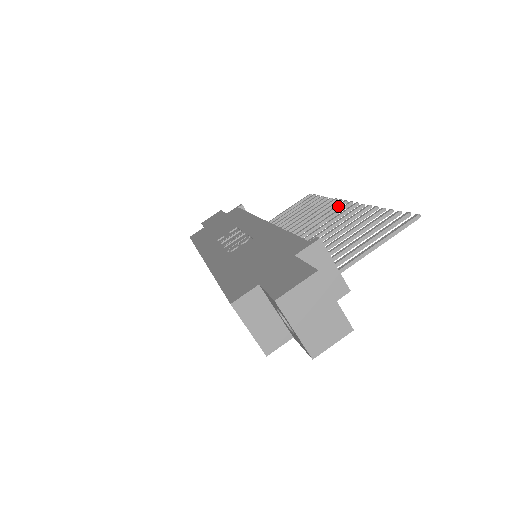
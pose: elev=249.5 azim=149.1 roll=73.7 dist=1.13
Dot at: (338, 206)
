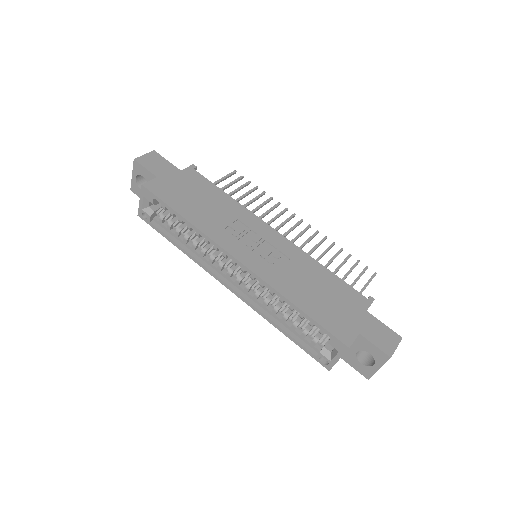
Dot at: occluded
